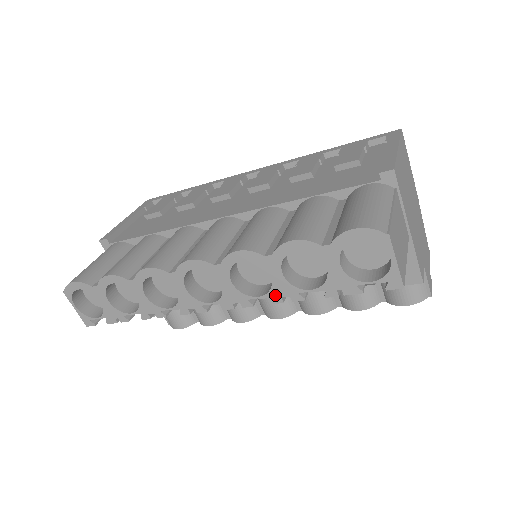
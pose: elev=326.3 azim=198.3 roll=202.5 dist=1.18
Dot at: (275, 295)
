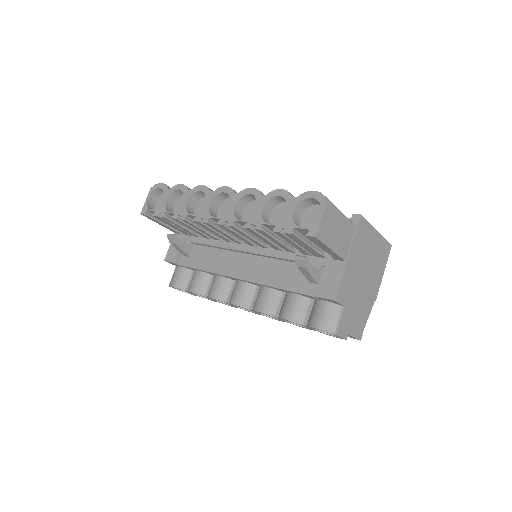
Dot at: (249, 222)
